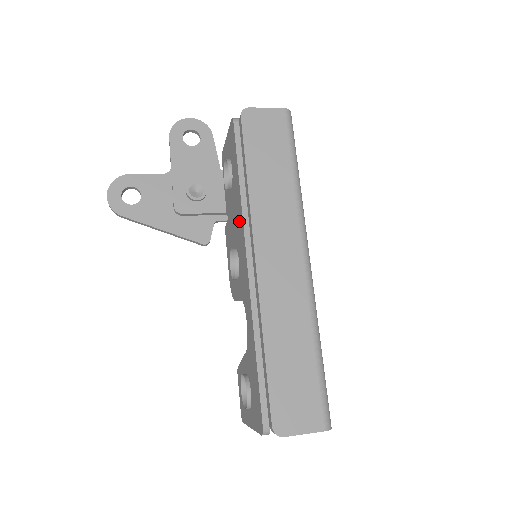
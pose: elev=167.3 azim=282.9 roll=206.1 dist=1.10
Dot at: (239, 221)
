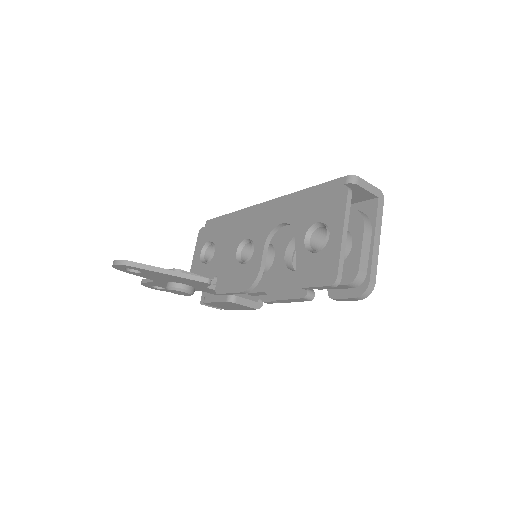
Dot at: (236, 228)
